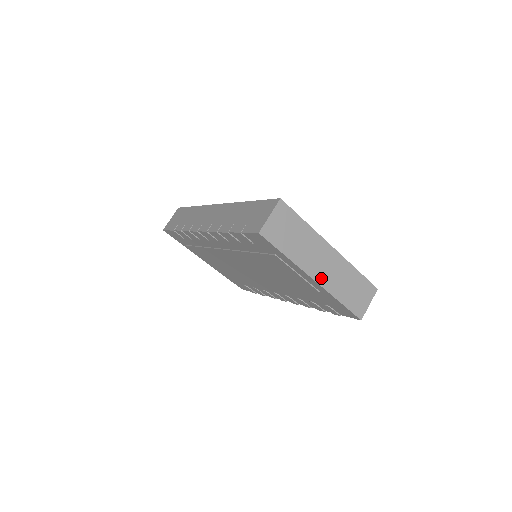
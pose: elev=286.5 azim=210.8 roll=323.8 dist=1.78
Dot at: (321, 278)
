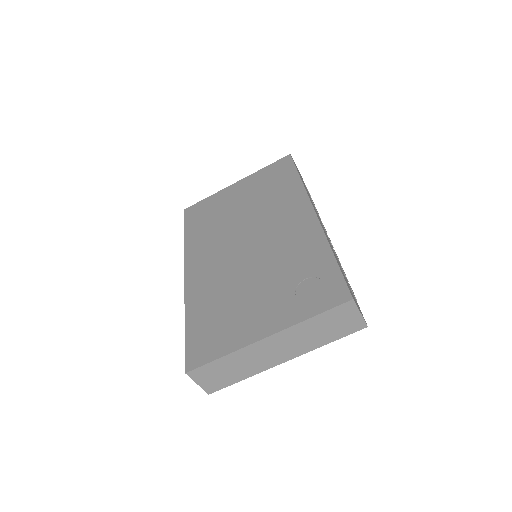
Dot at: (288, 355)
